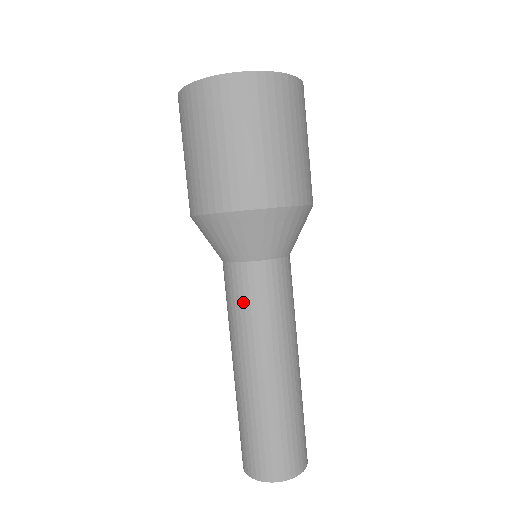
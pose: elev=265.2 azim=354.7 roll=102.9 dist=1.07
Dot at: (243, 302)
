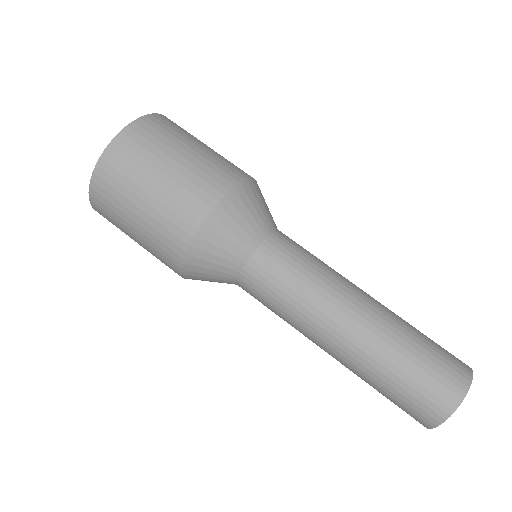
Dot at: (286, 279)
